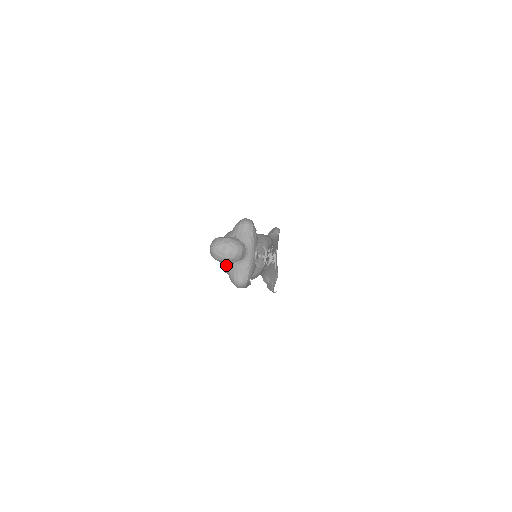
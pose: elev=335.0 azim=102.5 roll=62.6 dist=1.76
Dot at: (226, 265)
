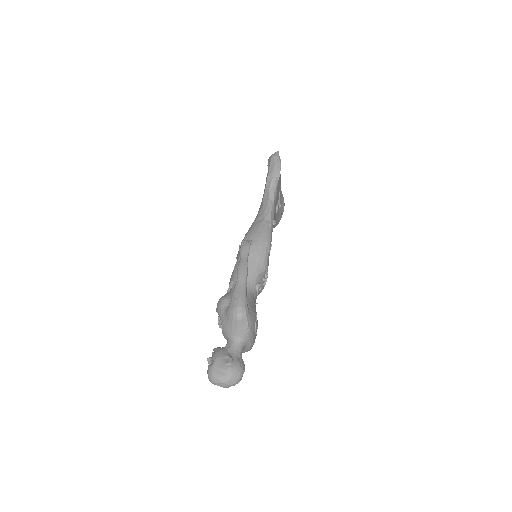
Dot at: (227, 341)
